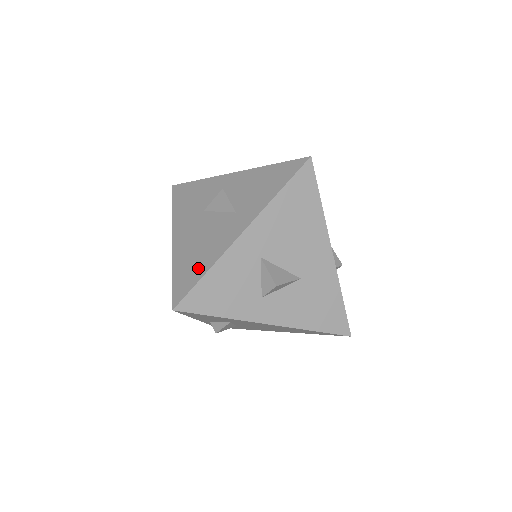
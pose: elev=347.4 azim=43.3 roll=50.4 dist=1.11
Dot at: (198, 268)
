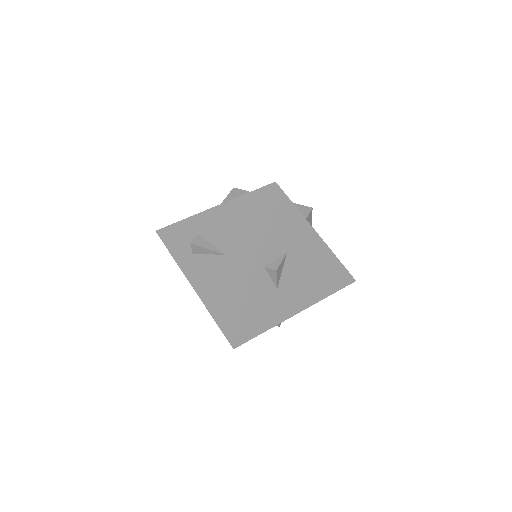
Dot at: occluded
